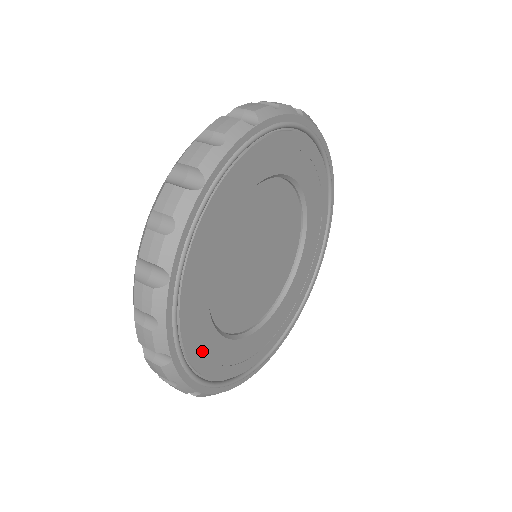
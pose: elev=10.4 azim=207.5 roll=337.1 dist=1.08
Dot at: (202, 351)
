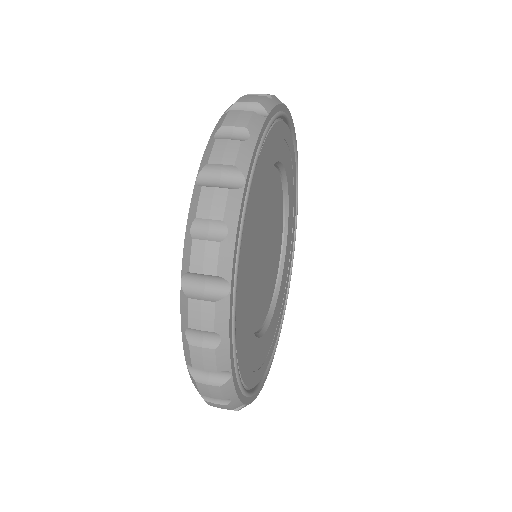
Dot at: (240, 311)
